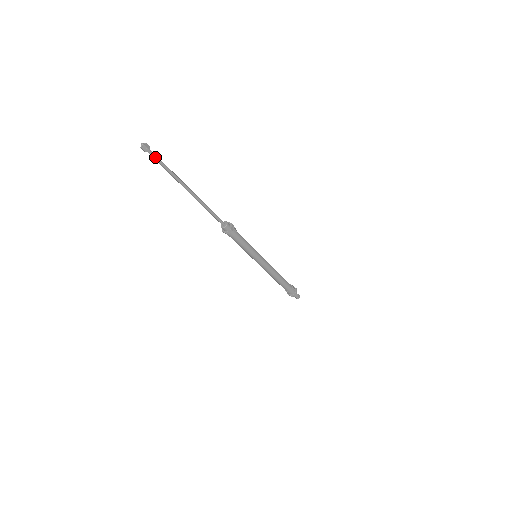
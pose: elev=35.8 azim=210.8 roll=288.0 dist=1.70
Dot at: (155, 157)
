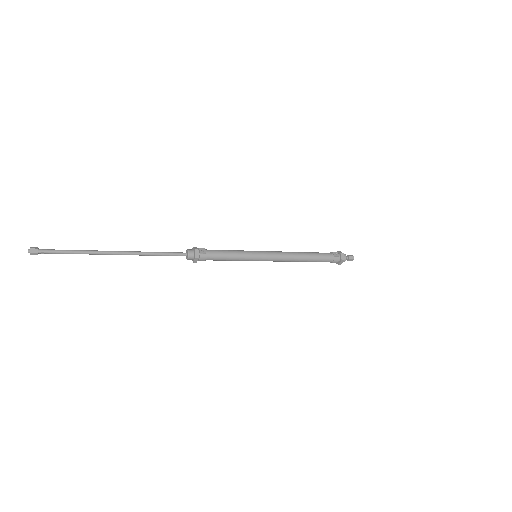
Dot at: (51, 253)
